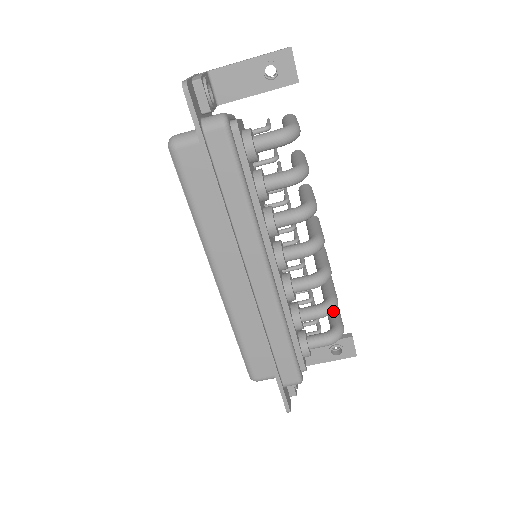
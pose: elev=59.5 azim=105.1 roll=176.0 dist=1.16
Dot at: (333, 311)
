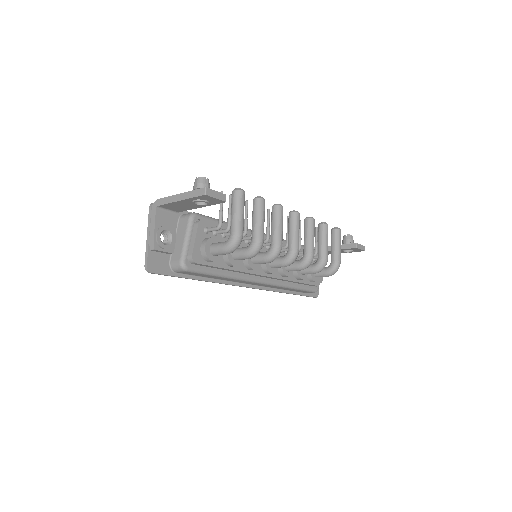
Dot at: occluded
